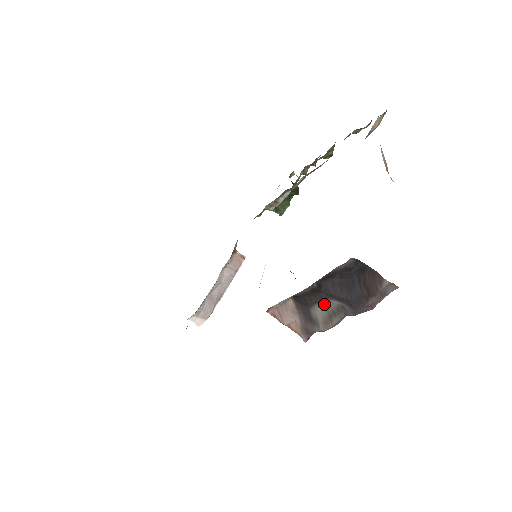
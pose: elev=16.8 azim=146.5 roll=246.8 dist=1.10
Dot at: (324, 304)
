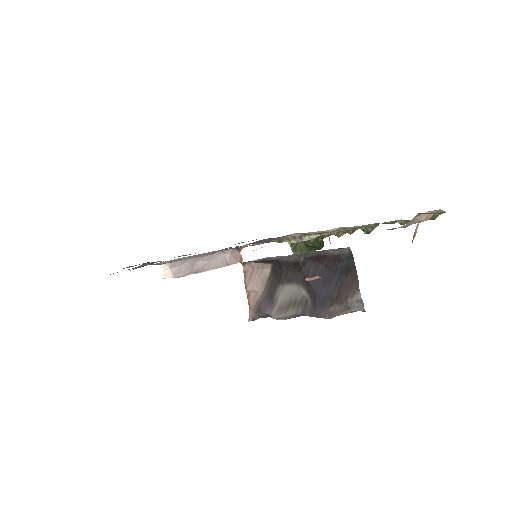
Dot at: (293, 288)
